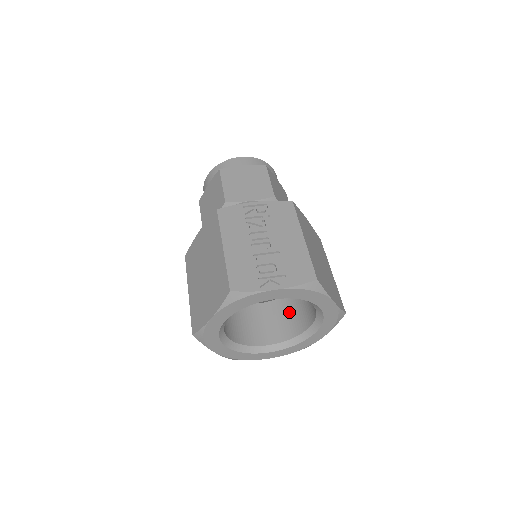
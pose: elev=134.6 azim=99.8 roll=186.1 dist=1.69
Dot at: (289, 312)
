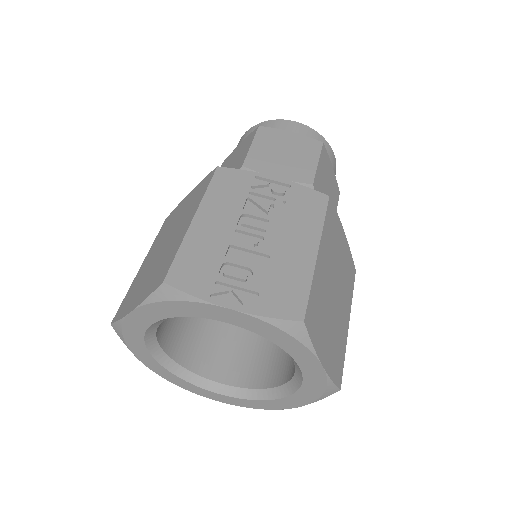
Dot at: (269, 350)
